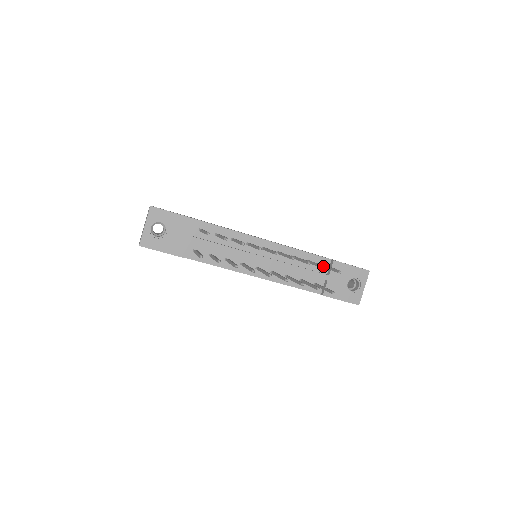
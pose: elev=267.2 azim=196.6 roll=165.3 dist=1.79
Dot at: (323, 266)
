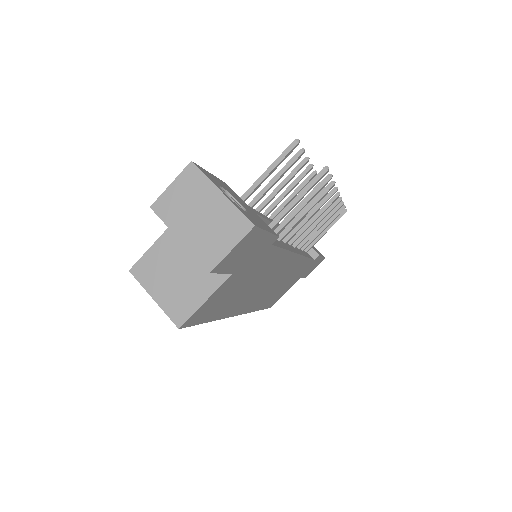
Dot at: occluded
